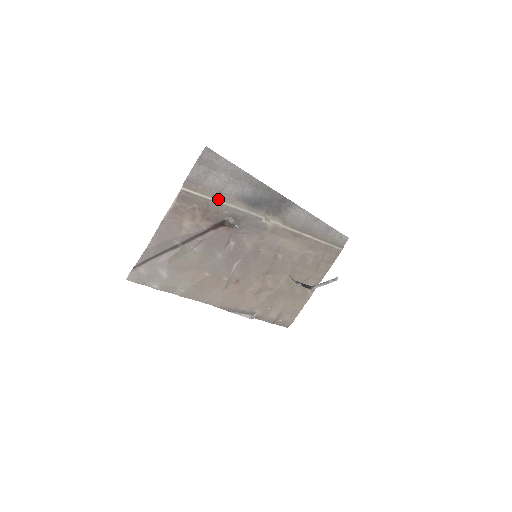
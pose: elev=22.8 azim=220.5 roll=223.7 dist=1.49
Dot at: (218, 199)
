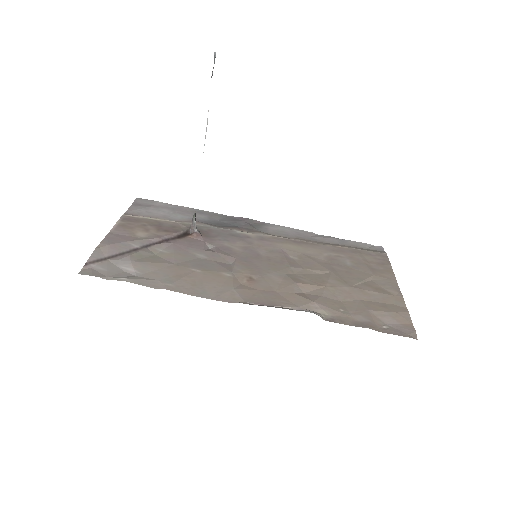
Dot at: (169, 221)
